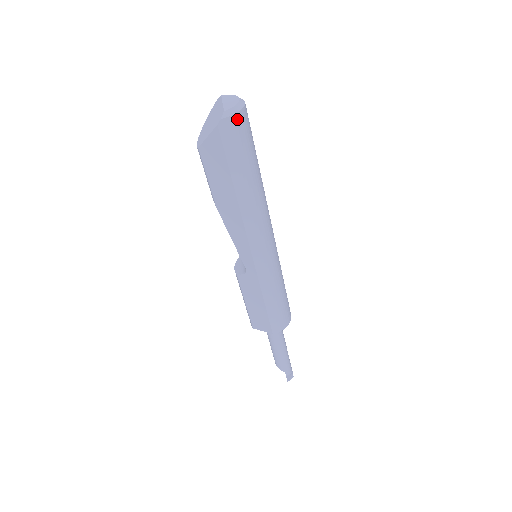
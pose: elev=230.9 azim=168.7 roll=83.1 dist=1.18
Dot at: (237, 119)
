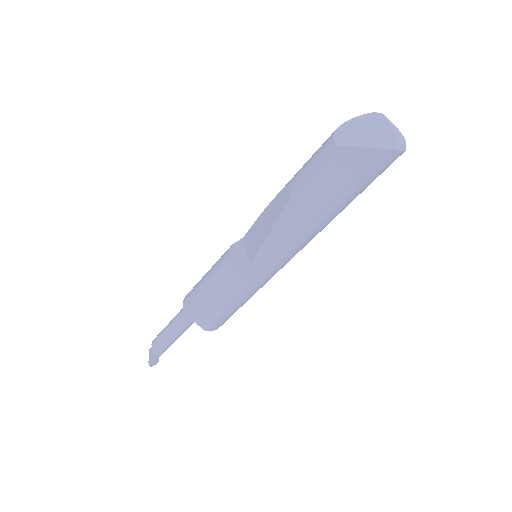
Dot at: (398, 156)
